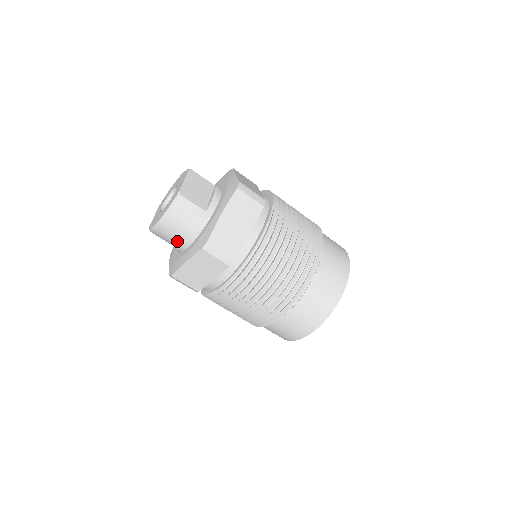
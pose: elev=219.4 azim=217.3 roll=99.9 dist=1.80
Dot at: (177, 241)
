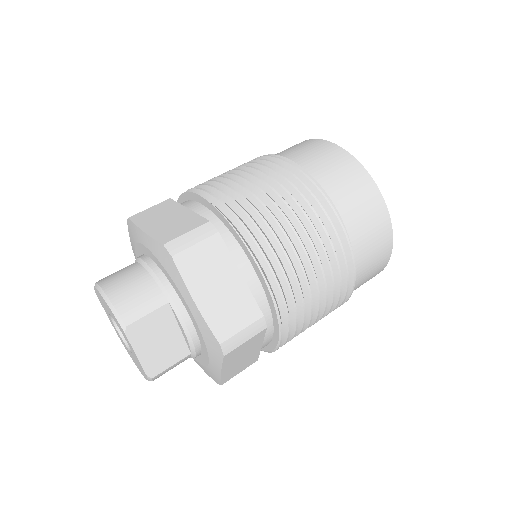
Dot at: occluded
